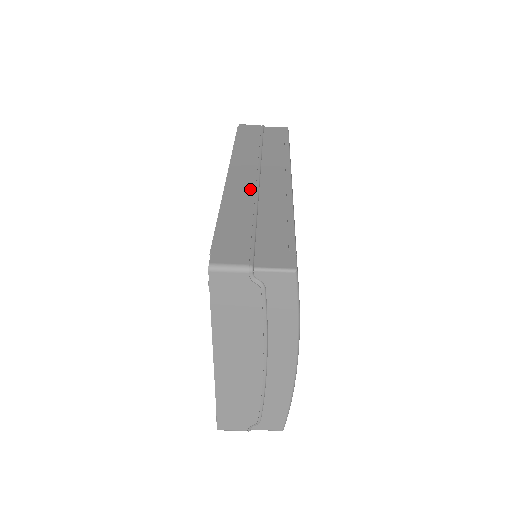
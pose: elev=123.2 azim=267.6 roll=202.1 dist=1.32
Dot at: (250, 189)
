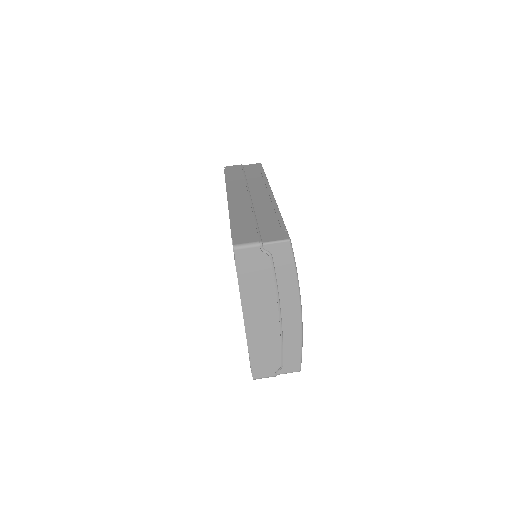
Dot at: (246, 203)
